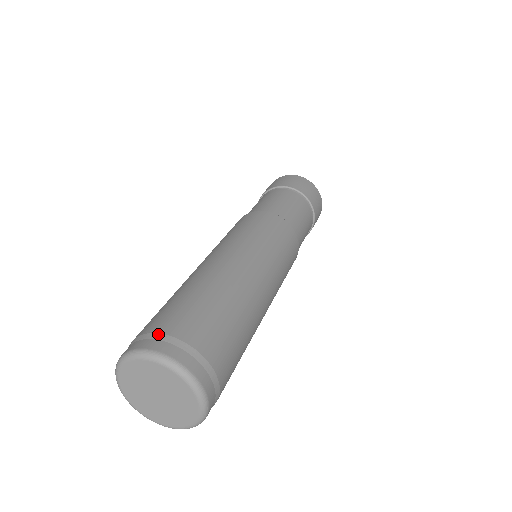
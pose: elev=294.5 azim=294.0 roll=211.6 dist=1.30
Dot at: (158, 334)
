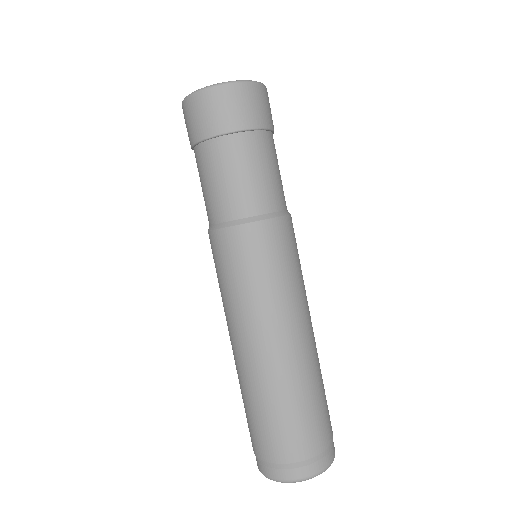
Dot at: (283, 465)
